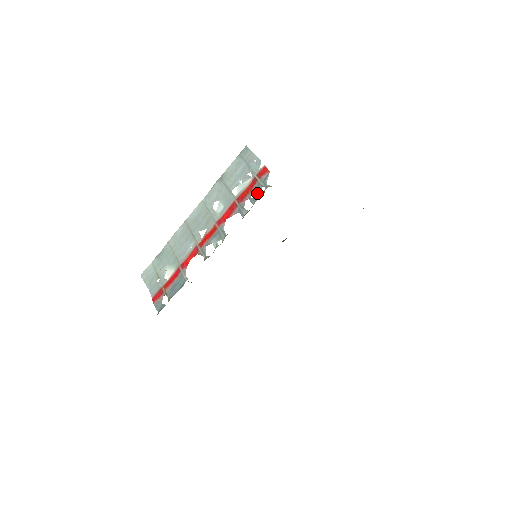
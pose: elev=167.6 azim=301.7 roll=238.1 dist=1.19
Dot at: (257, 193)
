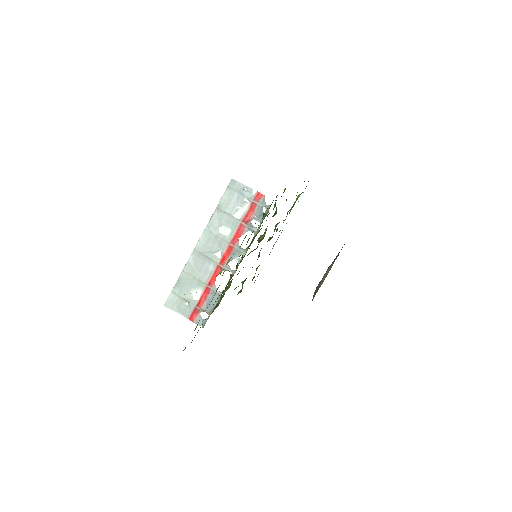
Dot at: (260, 213)
